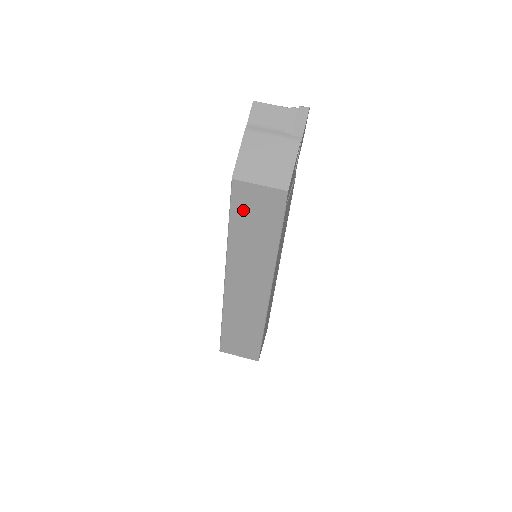
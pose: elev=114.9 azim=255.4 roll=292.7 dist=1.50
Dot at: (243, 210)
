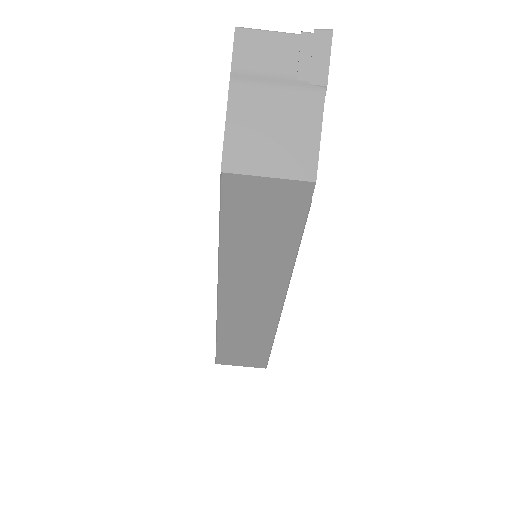
Dot at: (241, 213)
